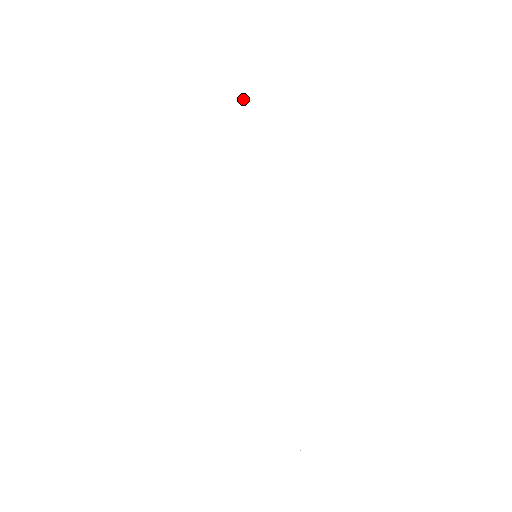
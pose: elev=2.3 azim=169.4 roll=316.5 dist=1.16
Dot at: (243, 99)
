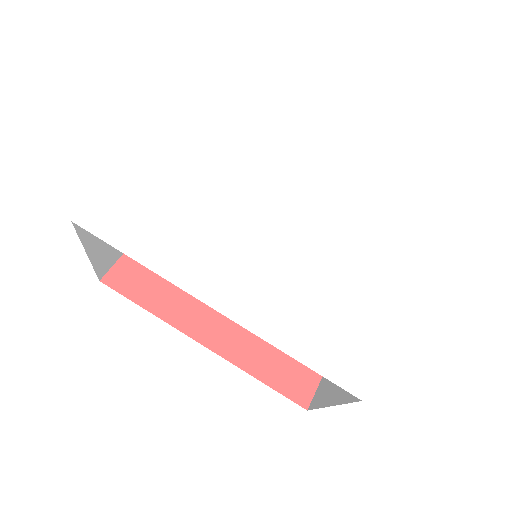
Dot at: (206, 113)
